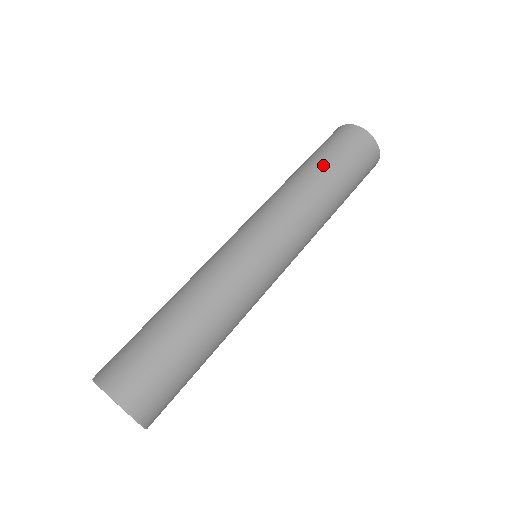
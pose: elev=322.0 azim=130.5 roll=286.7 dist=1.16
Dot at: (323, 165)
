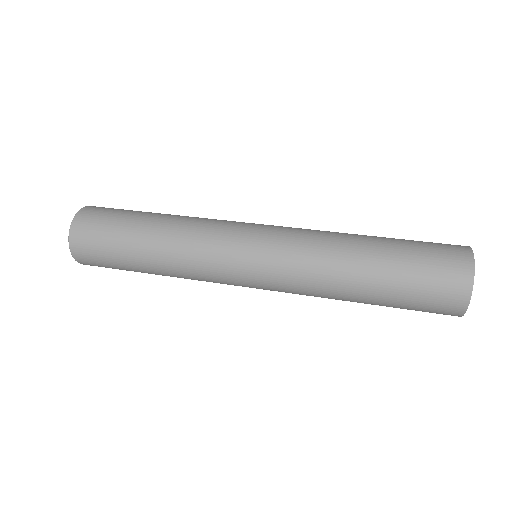
Dot at: (381, 277)
